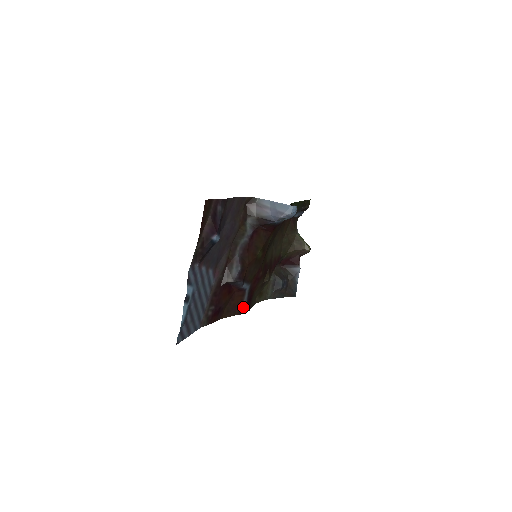
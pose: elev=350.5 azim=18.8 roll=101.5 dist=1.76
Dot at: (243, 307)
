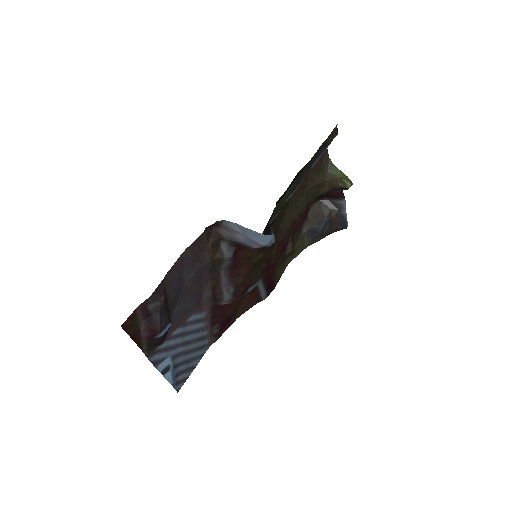
Dot at: (262, 295)
